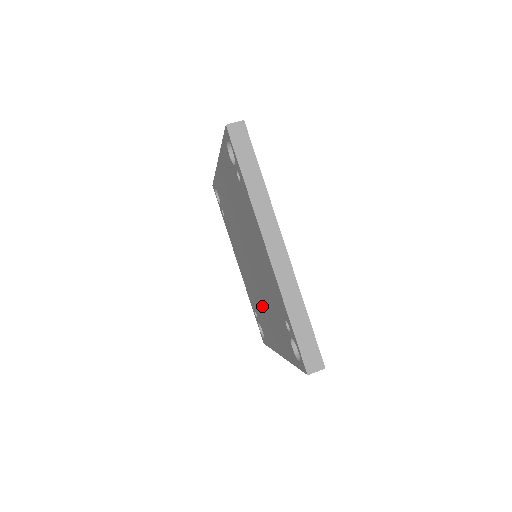
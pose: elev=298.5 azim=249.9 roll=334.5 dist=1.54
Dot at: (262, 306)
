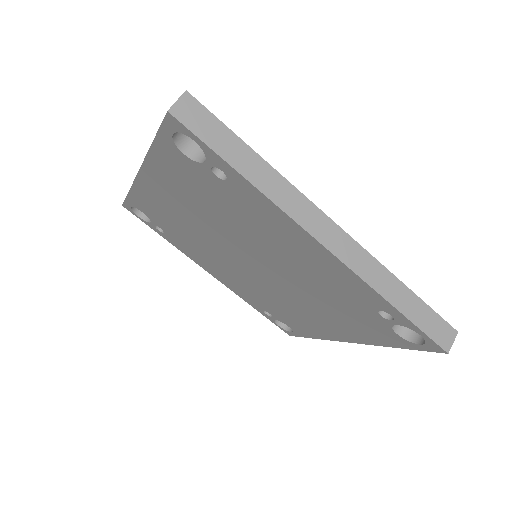
Dot at: (292, 305)
